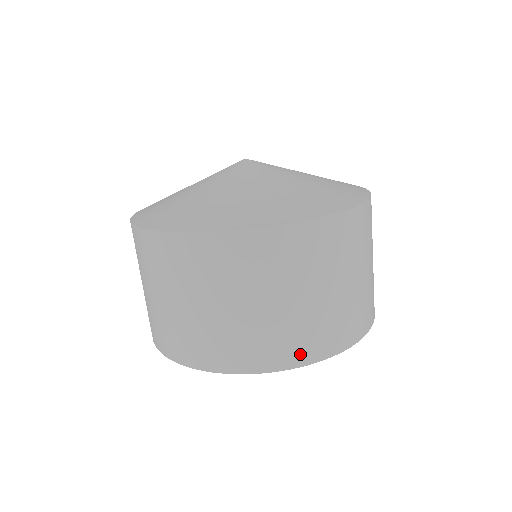
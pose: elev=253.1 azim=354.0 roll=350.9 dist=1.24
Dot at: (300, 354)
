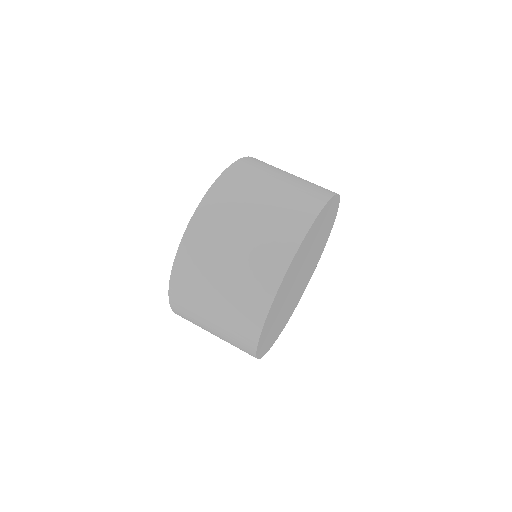
Dot at: (281, 258)
